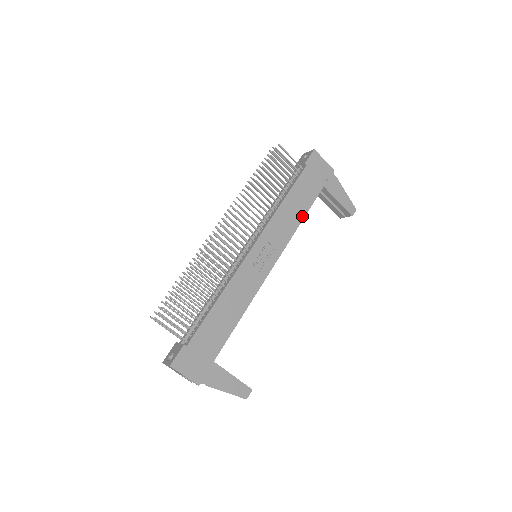
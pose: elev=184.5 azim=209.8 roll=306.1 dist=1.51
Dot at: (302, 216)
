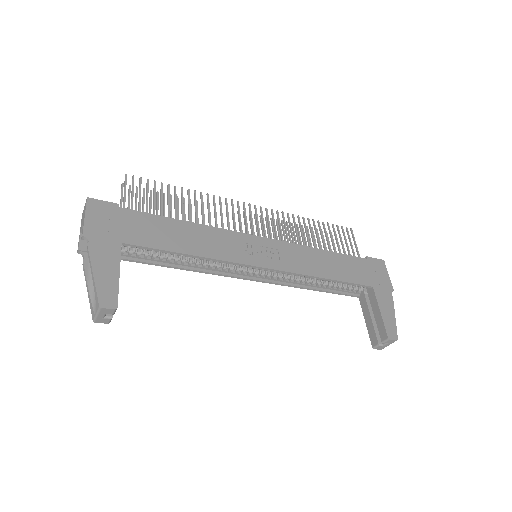
Dot at: (331, 277)
